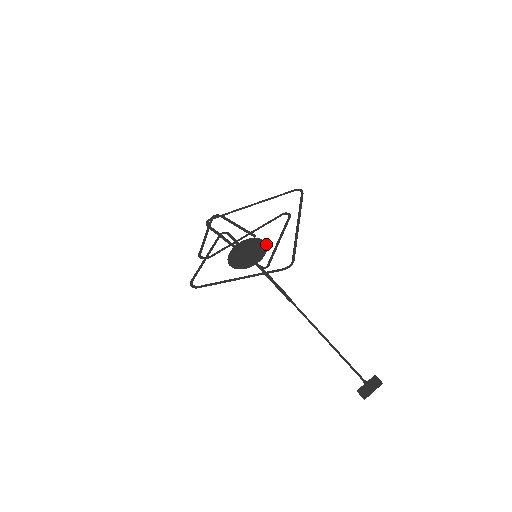
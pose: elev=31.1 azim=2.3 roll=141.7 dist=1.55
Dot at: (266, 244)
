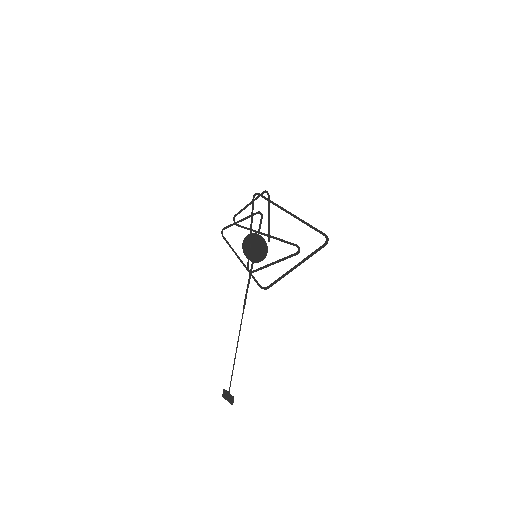
Dot at: (266, 255)
